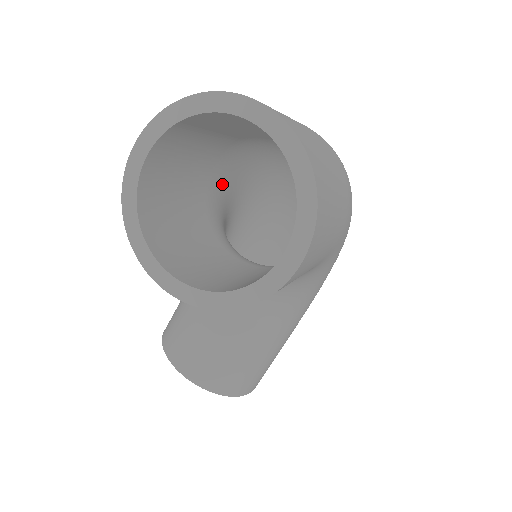
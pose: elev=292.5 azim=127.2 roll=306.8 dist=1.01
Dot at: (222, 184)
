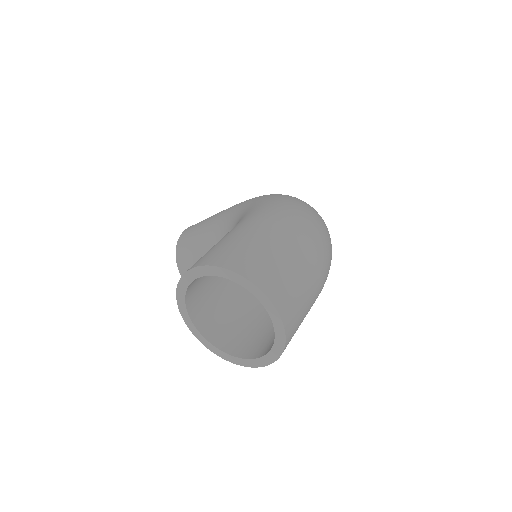
Dot at: occluded
